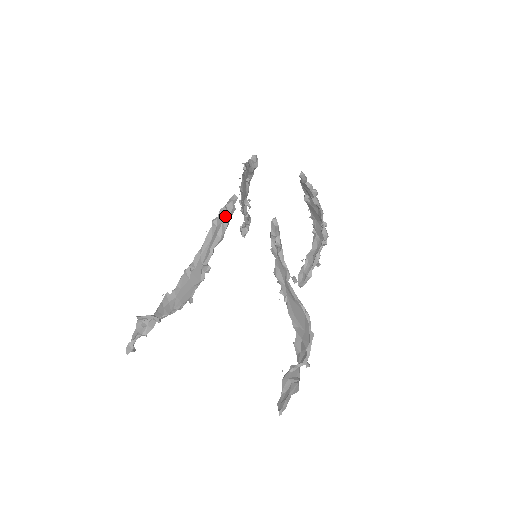
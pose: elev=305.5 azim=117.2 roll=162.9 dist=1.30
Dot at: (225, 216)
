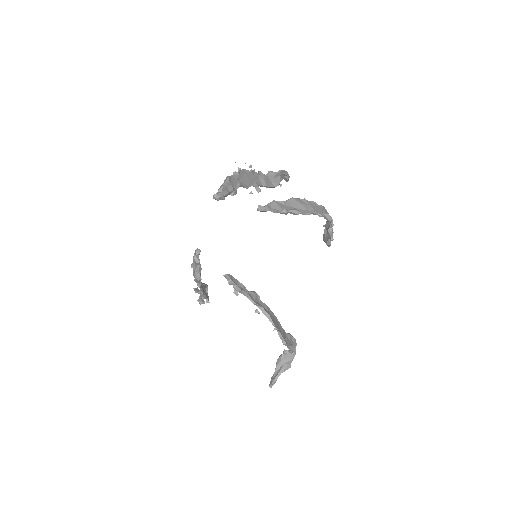
Dot at: (195, 265)
